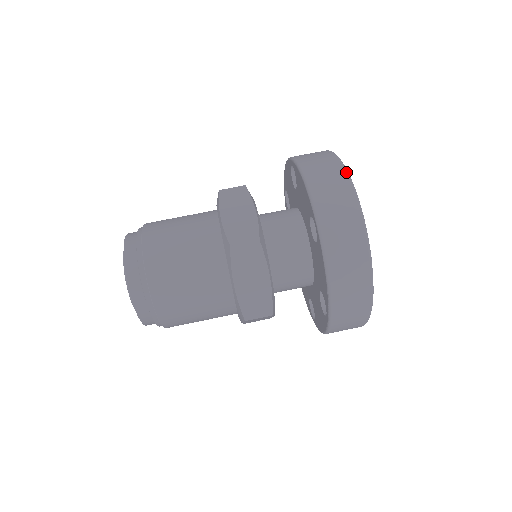
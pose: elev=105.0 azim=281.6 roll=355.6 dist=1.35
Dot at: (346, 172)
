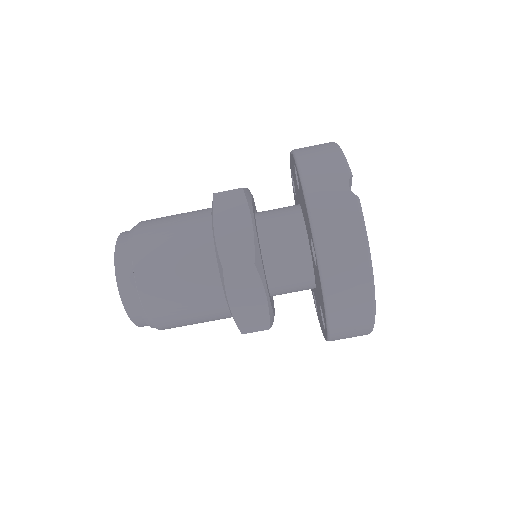
Dot at: (373, 304)
